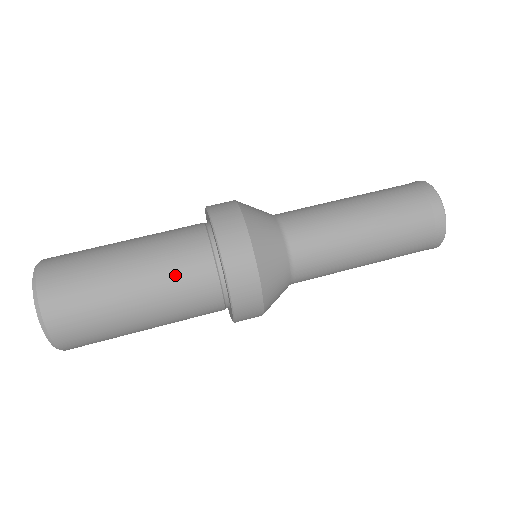
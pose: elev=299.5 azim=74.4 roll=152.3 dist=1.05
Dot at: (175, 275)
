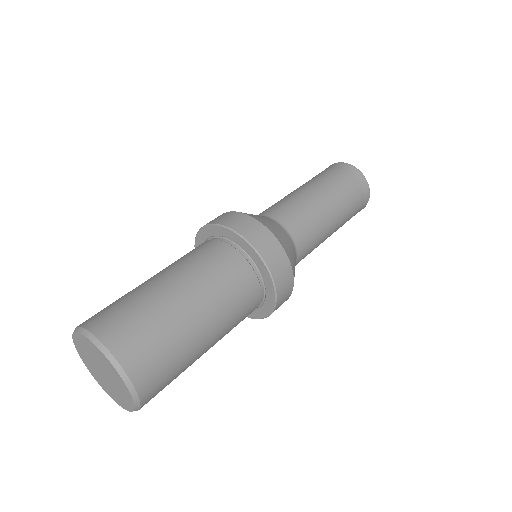
Dot at: (236, 309)
